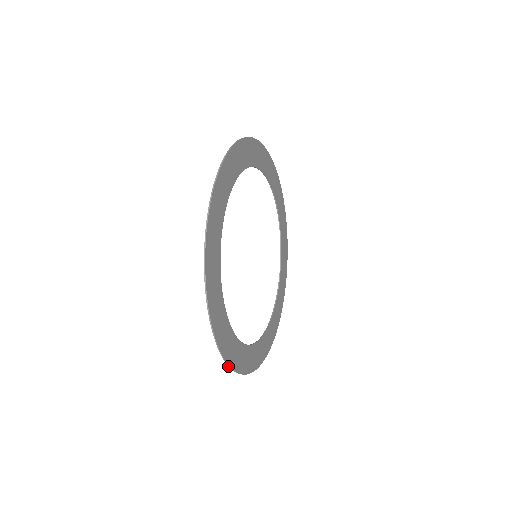
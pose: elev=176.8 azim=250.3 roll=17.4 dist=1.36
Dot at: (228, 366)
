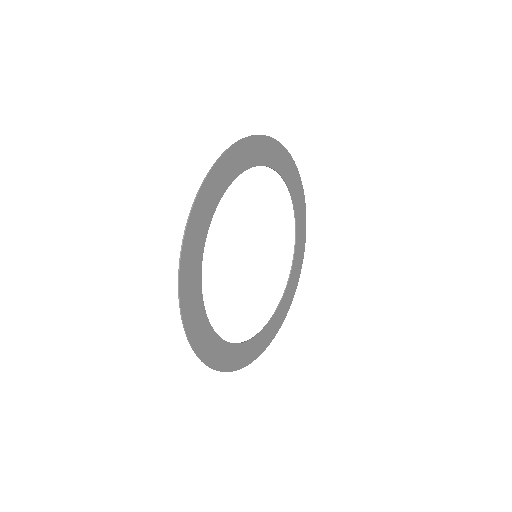
Dot at: (183, 327)
